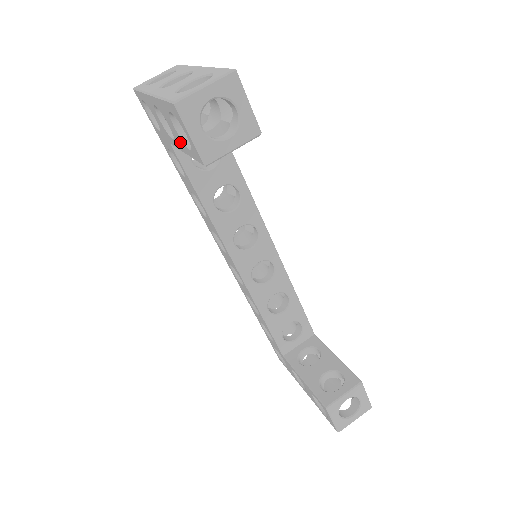
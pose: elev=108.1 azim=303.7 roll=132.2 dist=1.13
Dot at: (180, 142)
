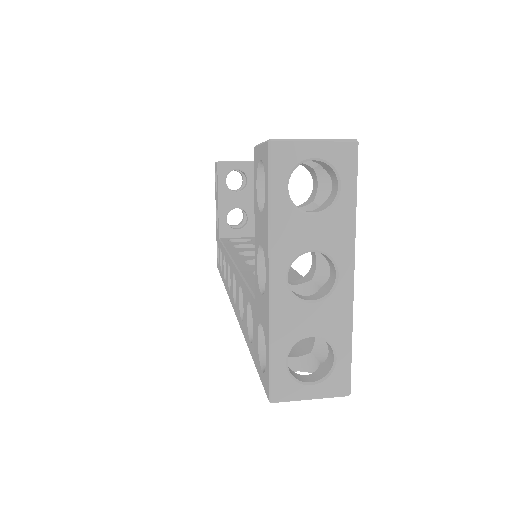
Dot at: (217, 198)
